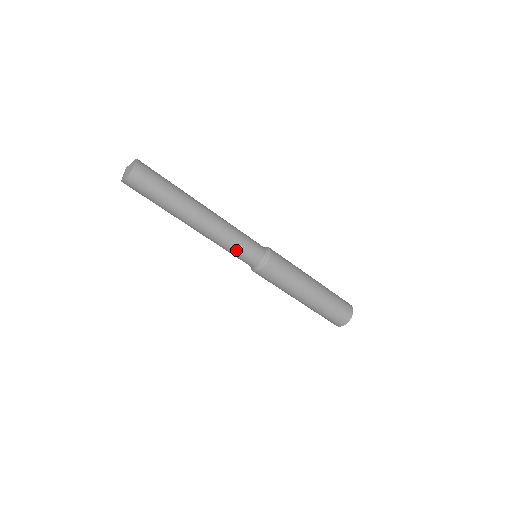
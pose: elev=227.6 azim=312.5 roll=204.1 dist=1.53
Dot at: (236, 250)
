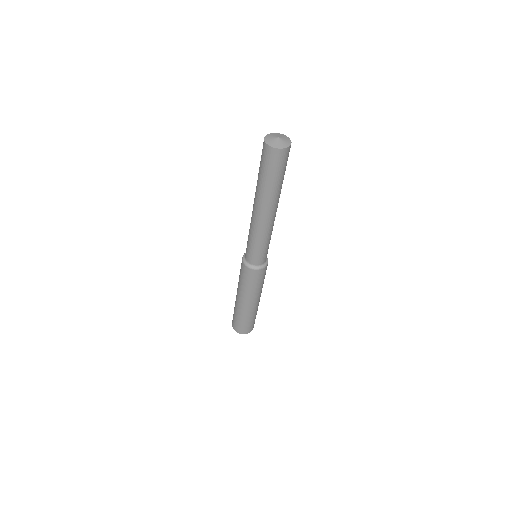
Dot at: (260, 247)
